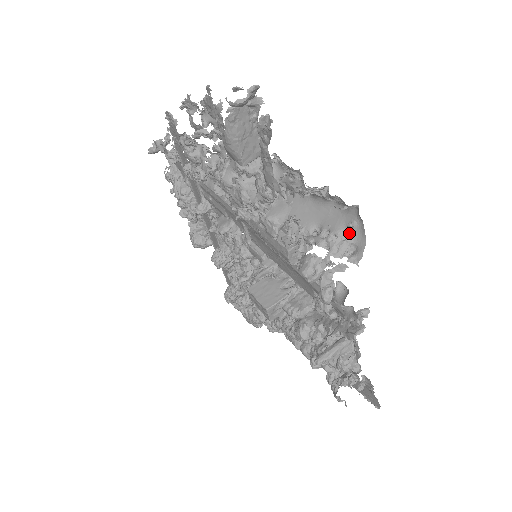
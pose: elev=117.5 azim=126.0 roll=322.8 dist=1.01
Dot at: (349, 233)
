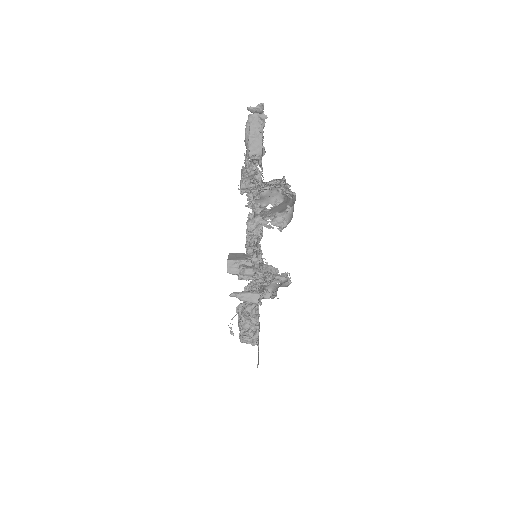
Dot at: (287, 214)
